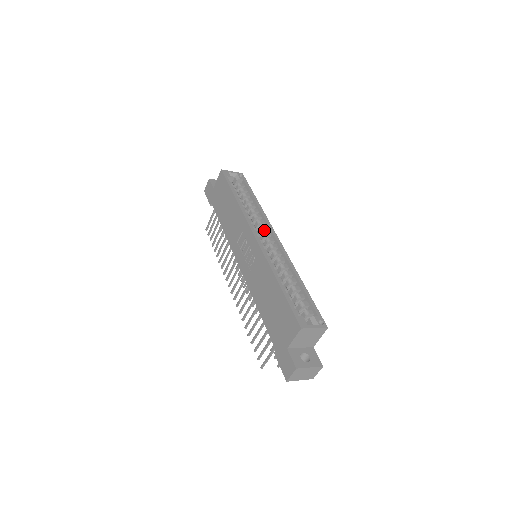
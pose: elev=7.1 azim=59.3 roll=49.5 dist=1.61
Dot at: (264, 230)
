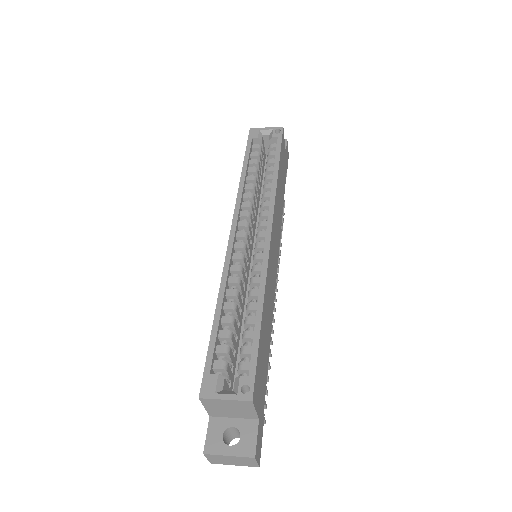
Dot at: (264, 218)
